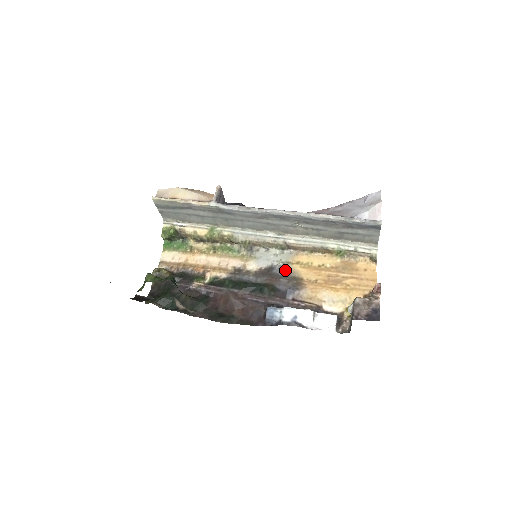
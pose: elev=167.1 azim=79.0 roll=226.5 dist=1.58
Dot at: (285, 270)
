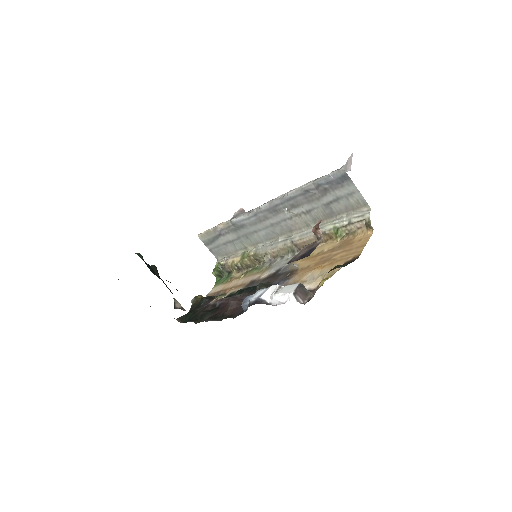
Dot at: (288, 268)
